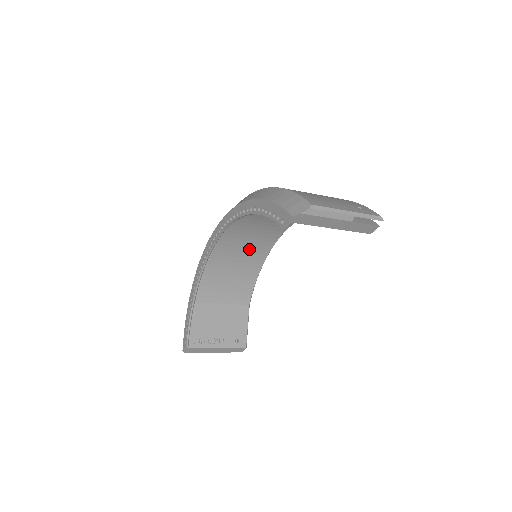
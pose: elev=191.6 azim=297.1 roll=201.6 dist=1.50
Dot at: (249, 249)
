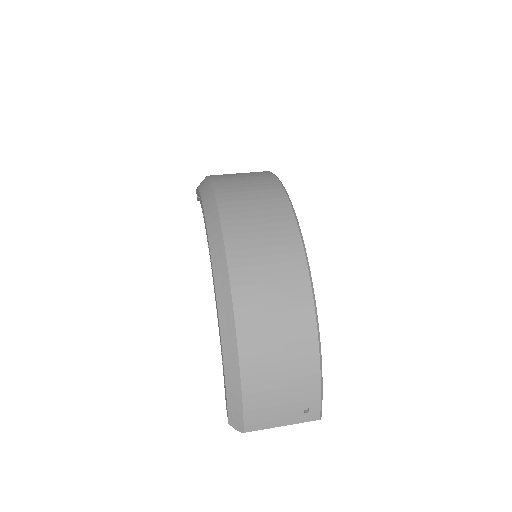
Dot at: occluded
